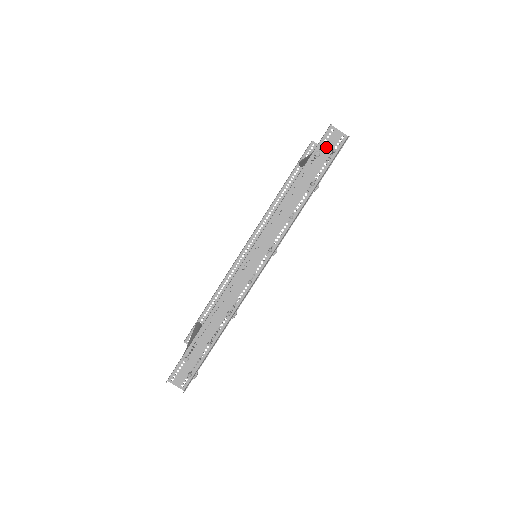
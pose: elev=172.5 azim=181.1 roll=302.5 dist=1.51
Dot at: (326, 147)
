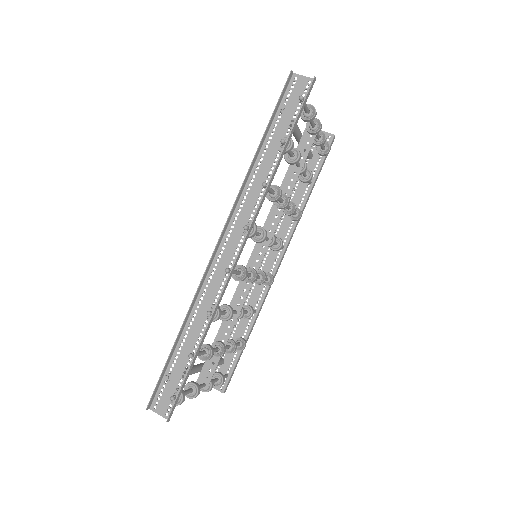
Dot at: (292, 98)
